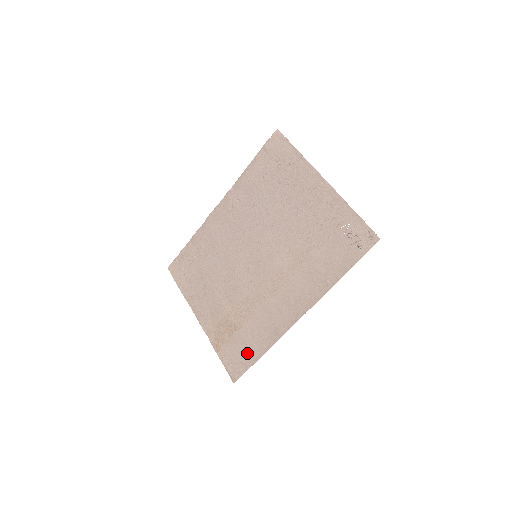
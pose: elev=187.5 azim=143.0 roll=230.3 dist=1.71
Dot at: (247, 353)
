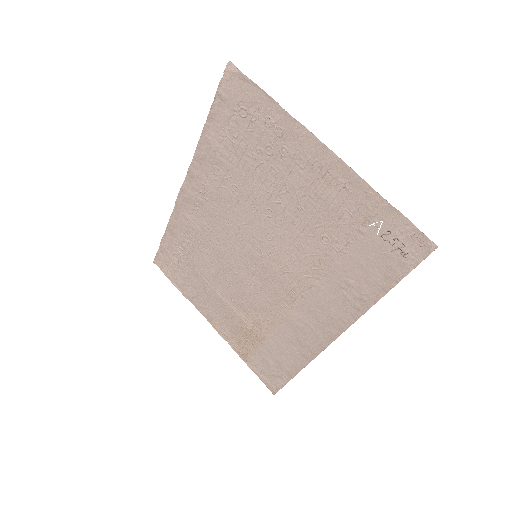
Dot at: (280, 367)
